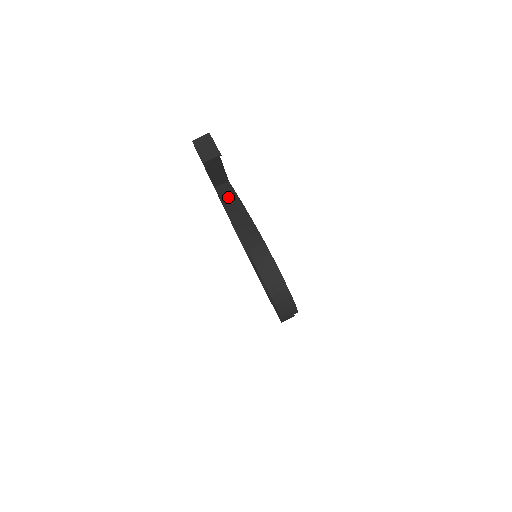
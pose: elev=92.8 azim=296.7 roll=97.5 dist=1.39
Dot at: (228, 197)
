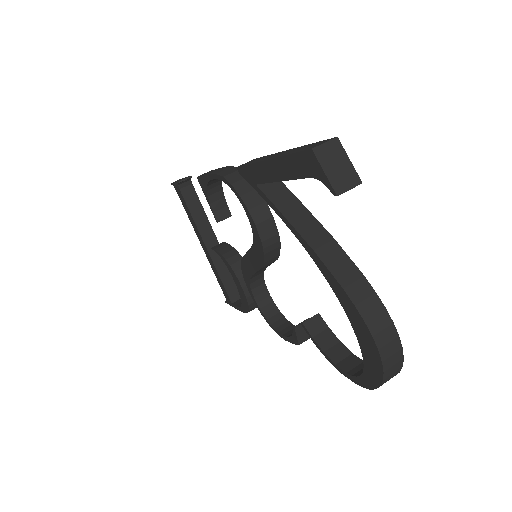
Dot at: (294, 212)
